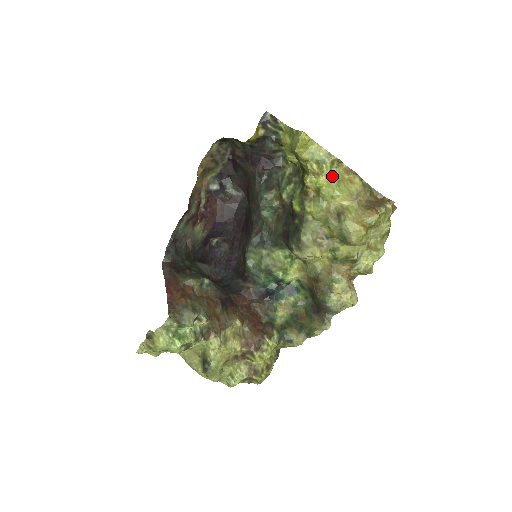
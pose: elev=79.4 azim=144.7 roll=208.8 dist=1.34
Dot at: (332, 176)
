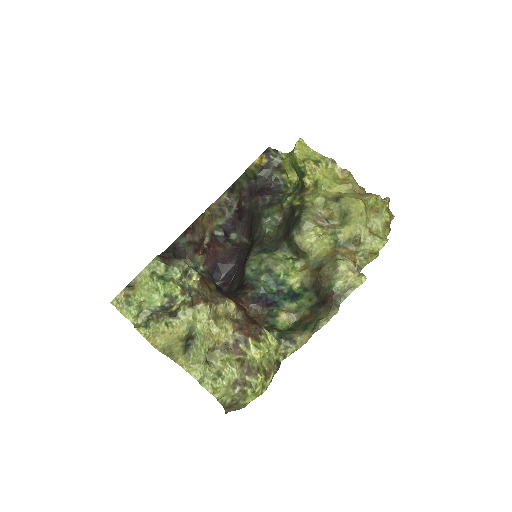
Dot at: (328, 173)
